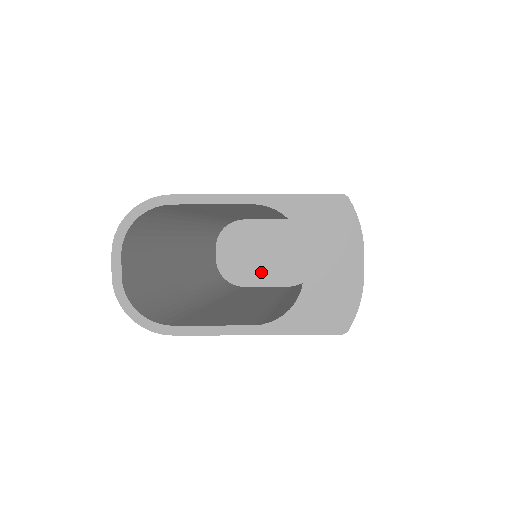
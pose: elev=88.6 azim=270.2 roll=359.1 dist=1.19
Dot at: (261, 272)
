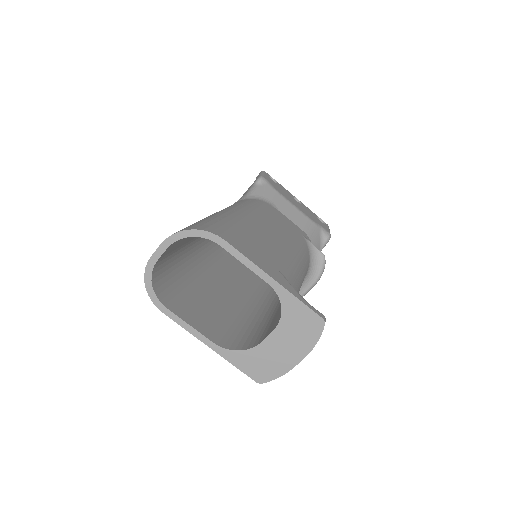
Dot at: occluded
